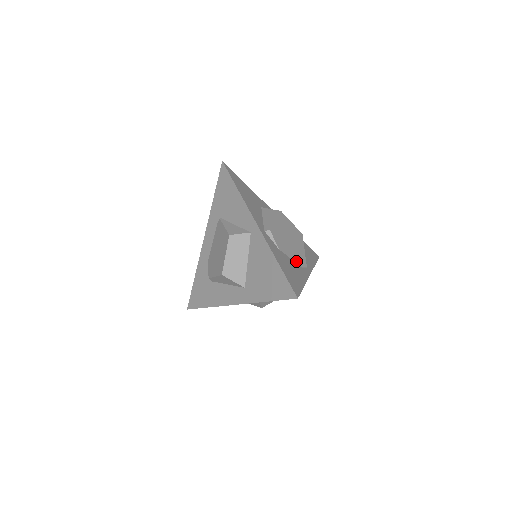
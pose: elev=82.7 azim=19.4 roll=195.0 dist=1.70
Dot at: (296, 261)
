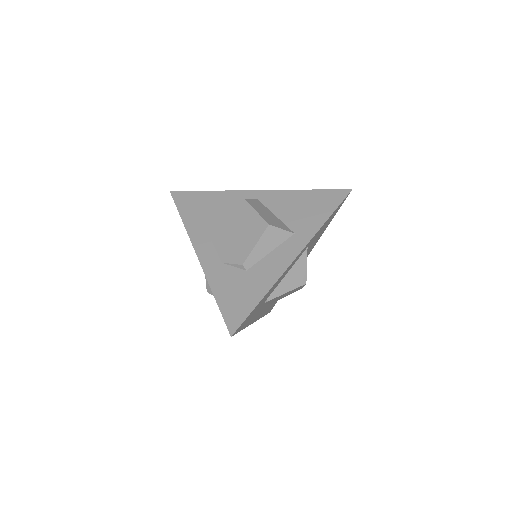
Dot at: occluded
